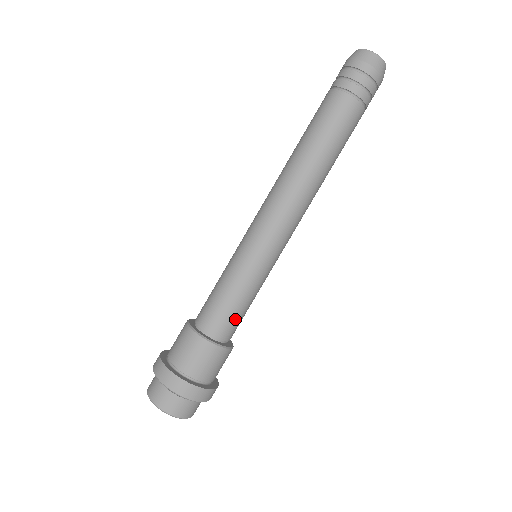
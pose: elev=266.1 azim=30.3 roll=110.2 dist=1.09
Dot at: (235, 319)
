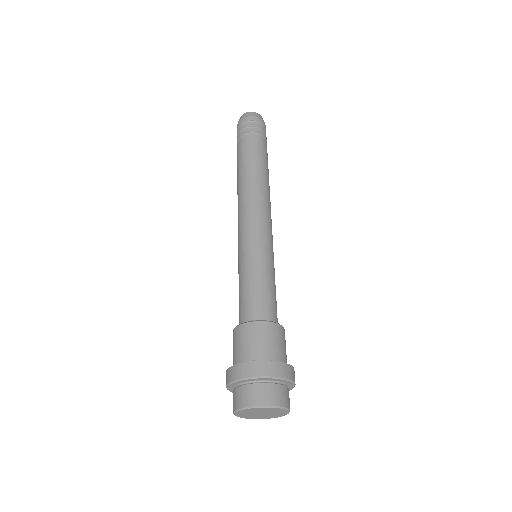
Dot at: (276, 304)
